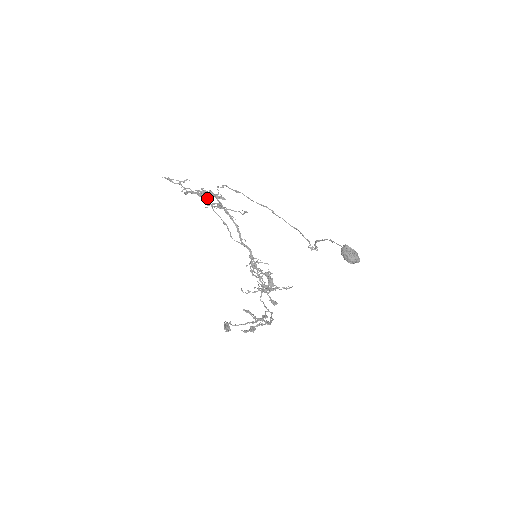
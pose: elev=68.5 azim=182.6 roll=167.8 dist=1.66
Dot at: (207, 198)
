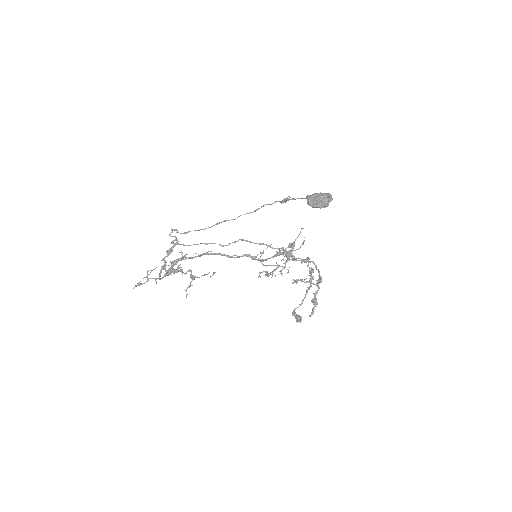
Dot at: occluded
